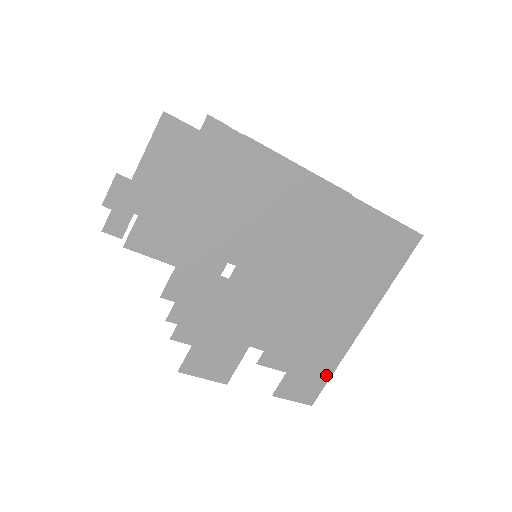
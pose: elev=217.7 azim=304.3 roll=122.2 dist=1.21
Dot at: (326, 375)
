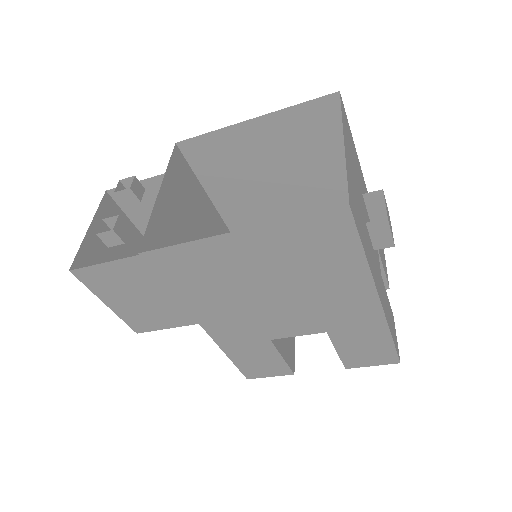
Dot at: (386, 343)
